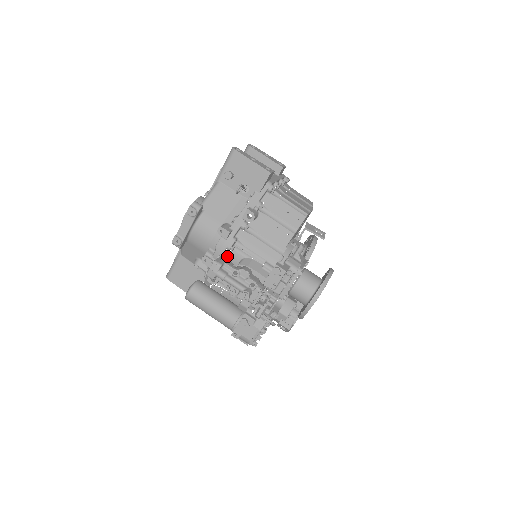
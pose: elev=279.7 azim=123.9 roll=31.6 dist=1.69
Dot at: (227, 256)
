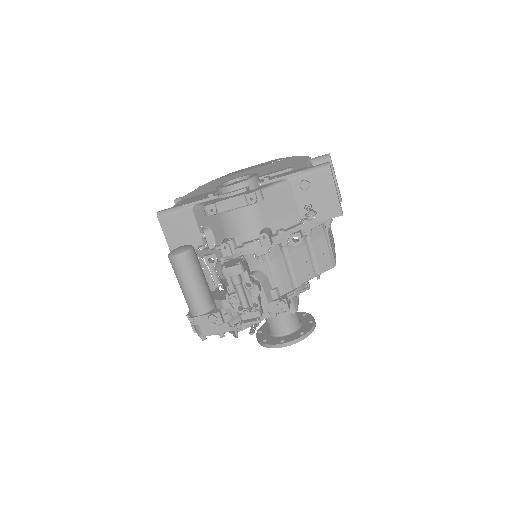
Dot at: (247, 258)
